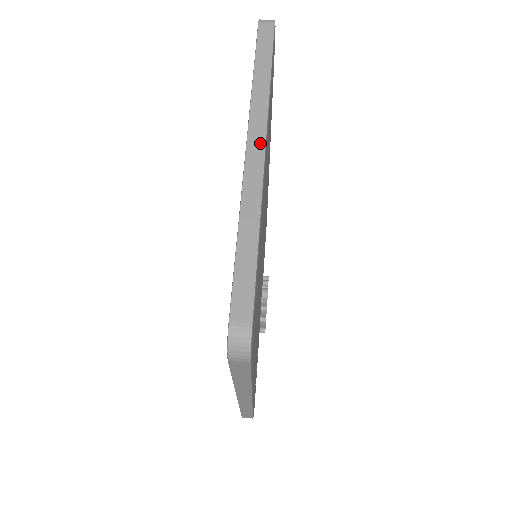
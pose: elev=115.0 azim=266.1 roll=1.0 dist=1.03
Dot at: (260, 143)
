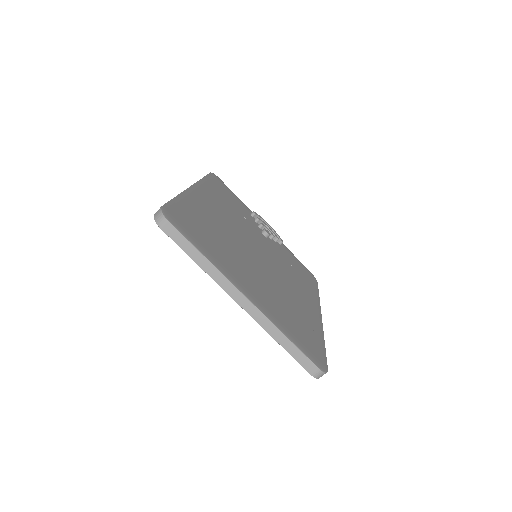
Dot at: (243, 299)
